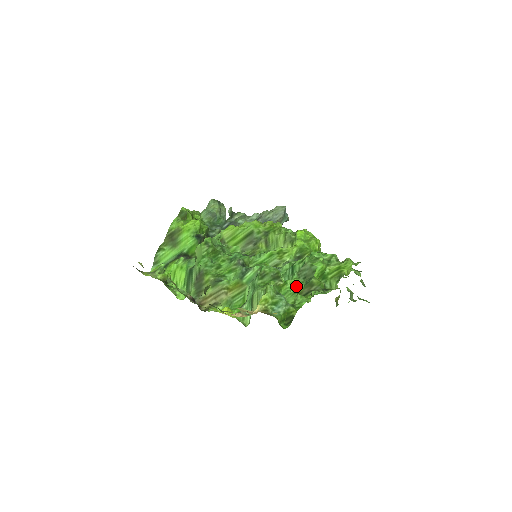
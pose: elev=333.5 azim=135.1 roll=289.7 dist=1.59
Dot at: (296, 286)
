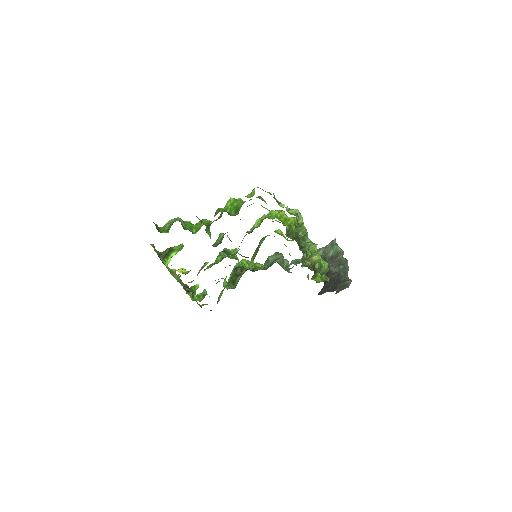
Dot at: (210, 222)
